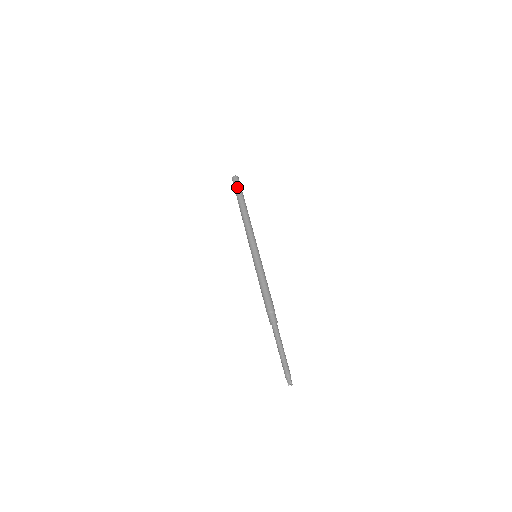
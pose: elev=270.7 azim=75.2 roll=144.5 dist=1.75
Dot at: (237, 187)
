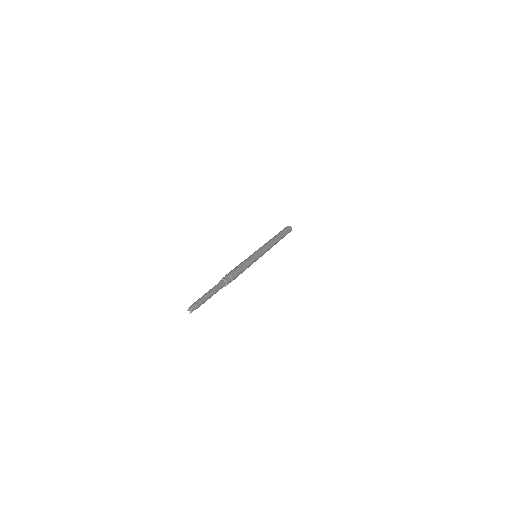
Dot at: (285, 229)
